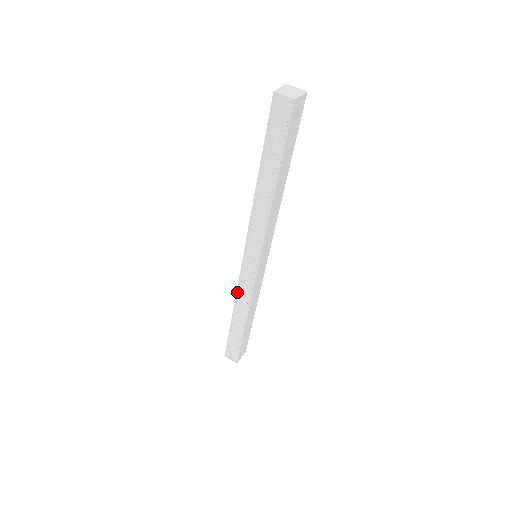
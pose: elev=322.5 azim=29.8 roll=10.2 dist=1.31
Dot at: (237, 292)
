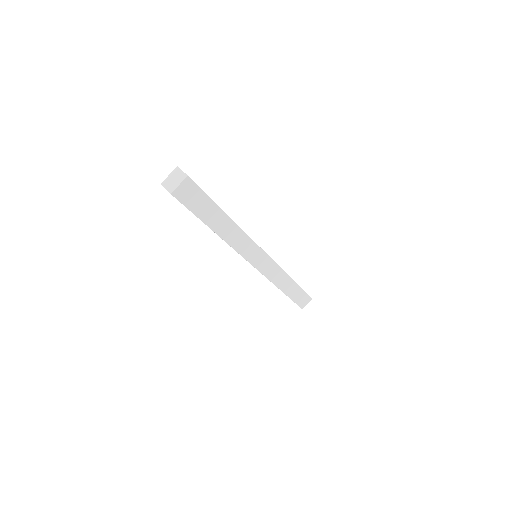
Dot at: occluded
